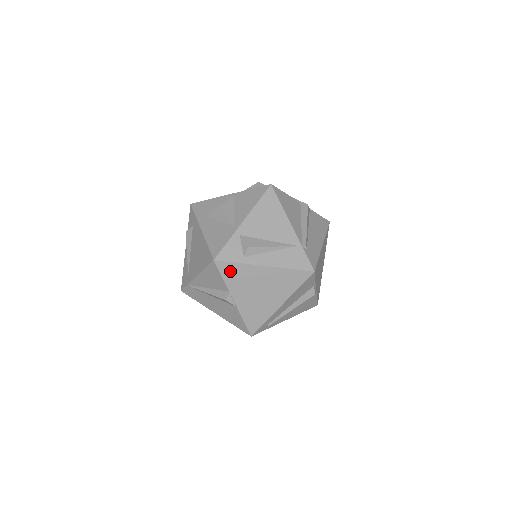
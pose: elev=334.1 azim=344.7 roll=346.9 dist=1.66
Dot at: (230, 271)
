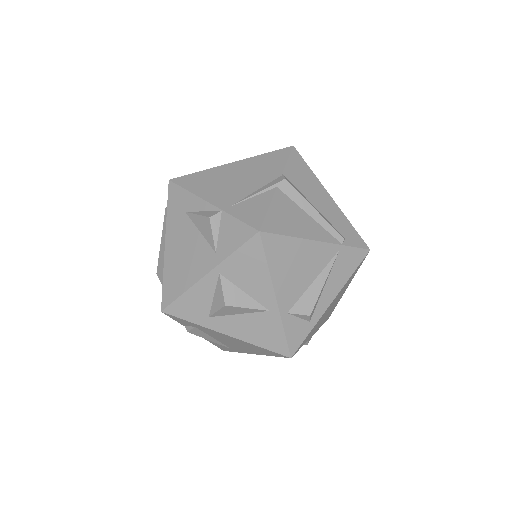
Dot at: (305, 340)
